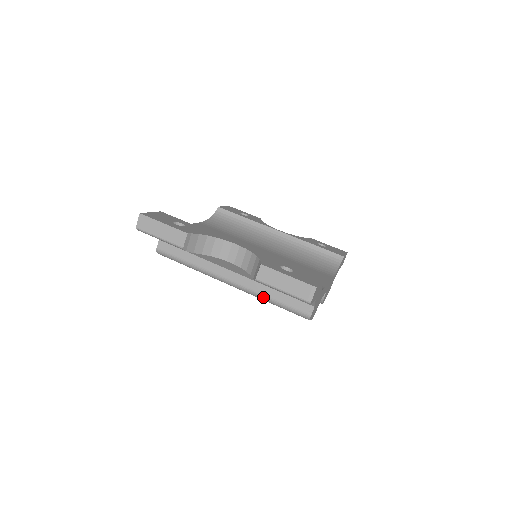
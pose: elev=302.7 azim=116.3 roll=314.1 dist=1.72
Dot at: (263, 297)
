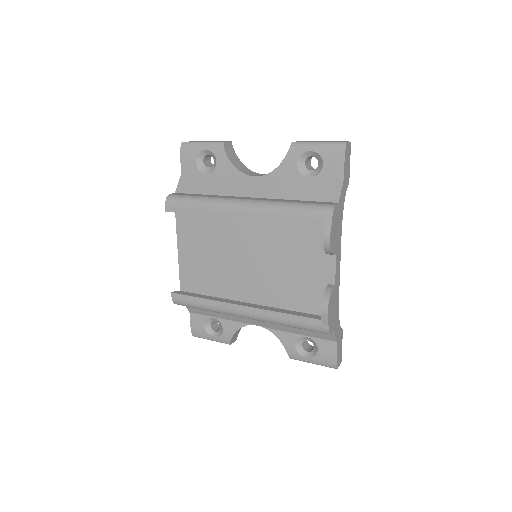
Dot at: (280, 203)
